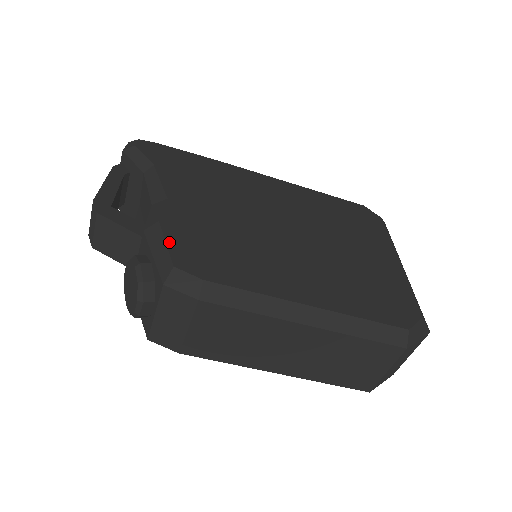
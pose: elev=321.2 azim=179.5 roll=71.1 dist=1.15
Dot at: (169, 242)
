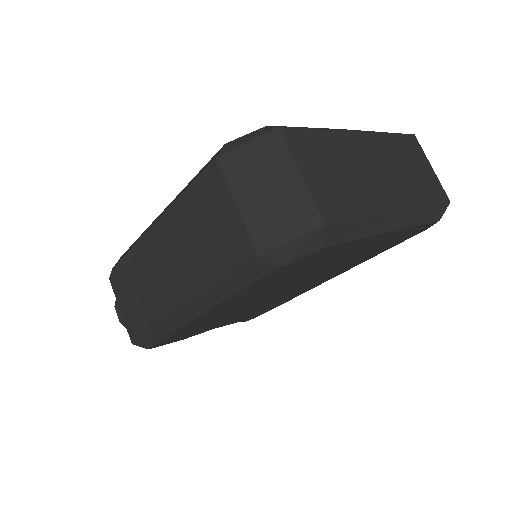
Dot at: occluded
